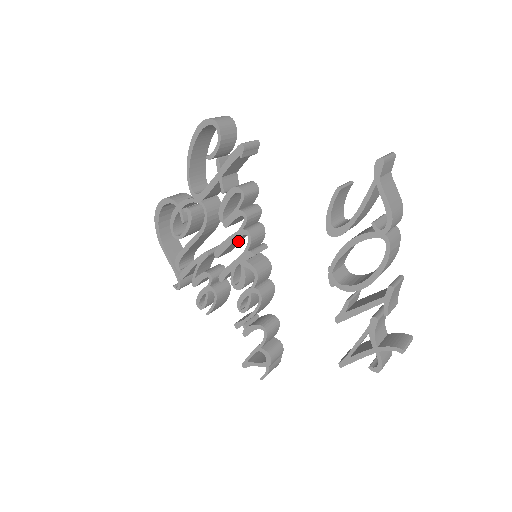
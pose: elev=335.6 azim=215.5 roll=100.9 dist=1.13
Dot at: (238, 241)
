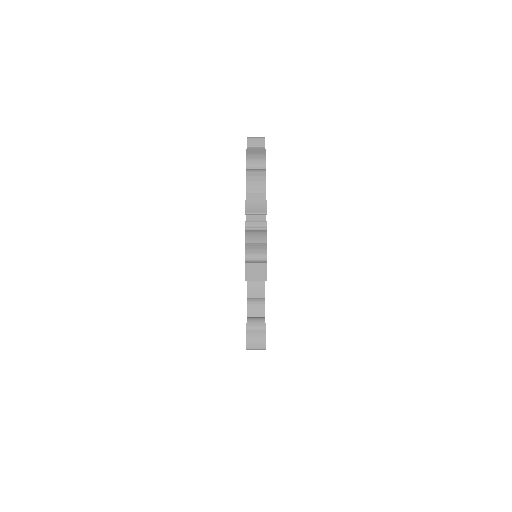
Dot at: occluded
